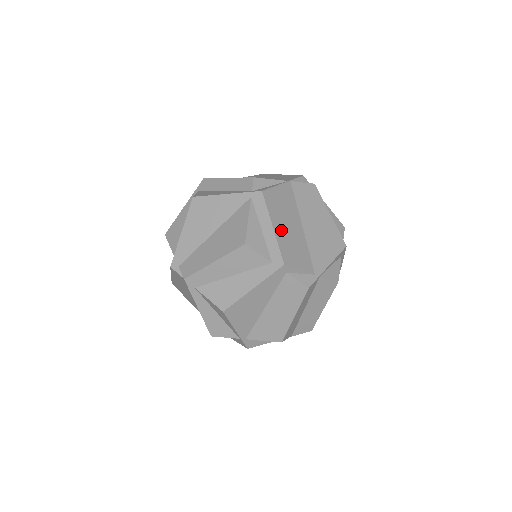
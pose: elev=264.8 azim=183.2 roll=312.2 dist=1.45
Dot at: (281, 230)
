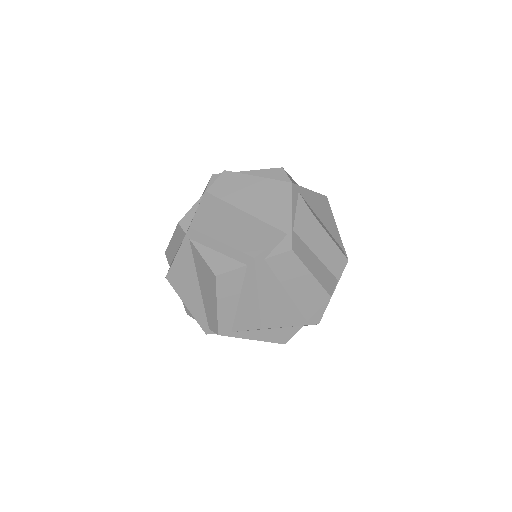
Dot at: (229, 236)
